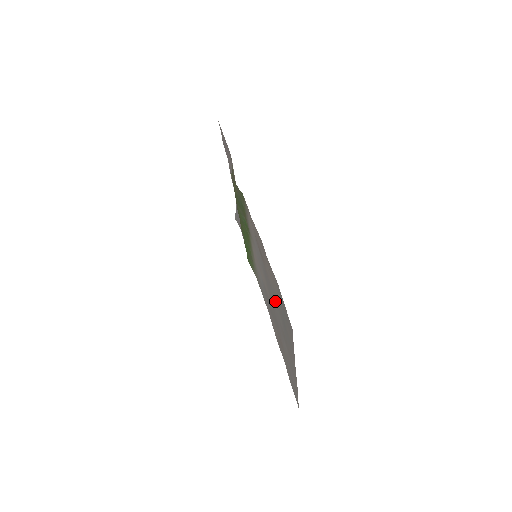
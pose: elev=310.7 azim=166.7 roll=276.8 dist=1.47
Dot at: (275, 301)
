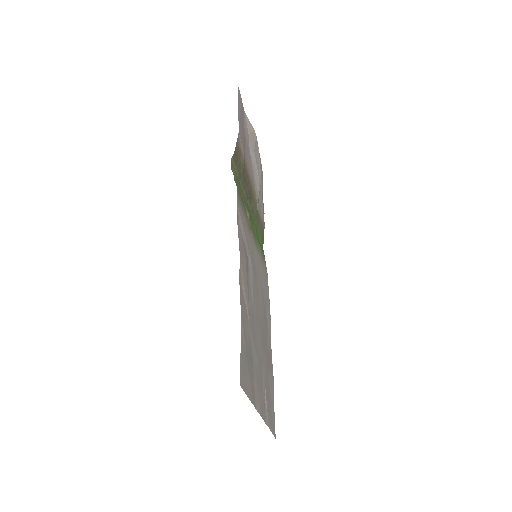
Dot at: (254, 324)
